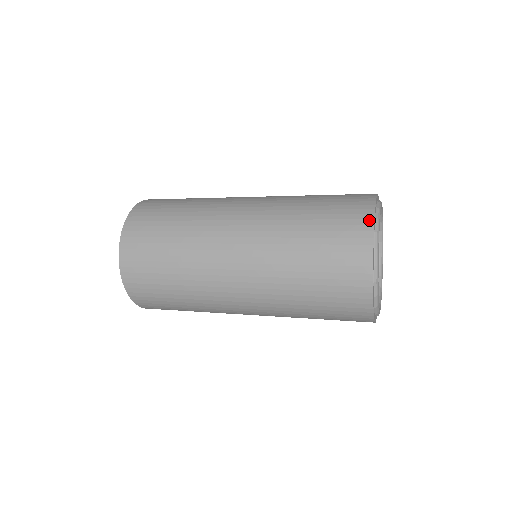
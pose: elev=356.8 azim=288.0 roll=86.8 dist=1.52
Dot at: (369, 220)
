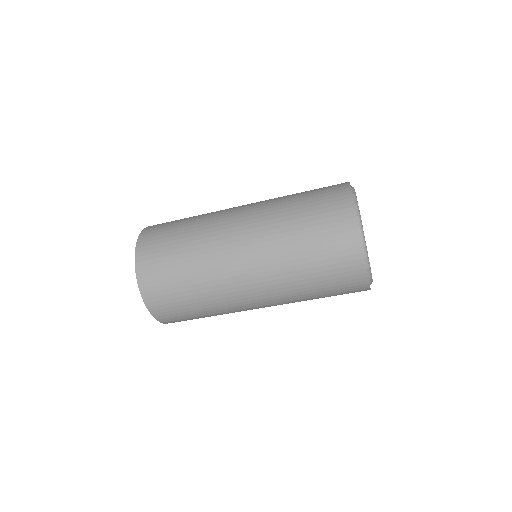
Dot at: occluded
